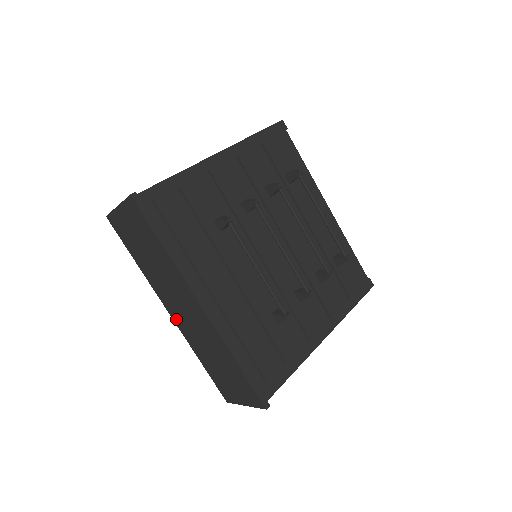
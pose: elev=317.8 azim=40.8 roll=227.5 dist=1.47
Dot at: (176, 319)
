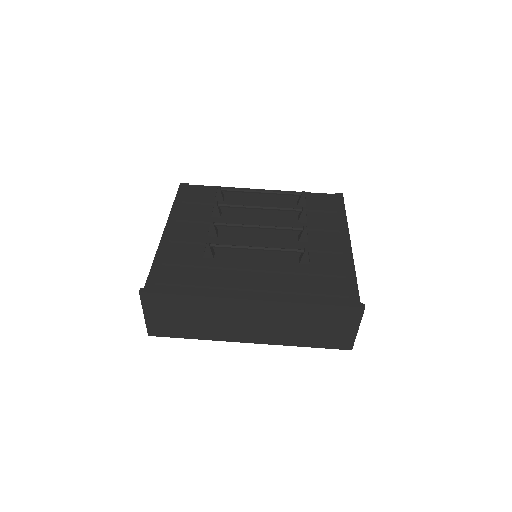
Dot at: (257, 339)
